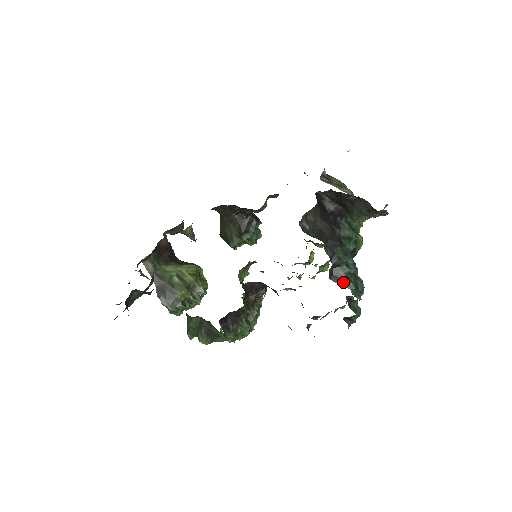
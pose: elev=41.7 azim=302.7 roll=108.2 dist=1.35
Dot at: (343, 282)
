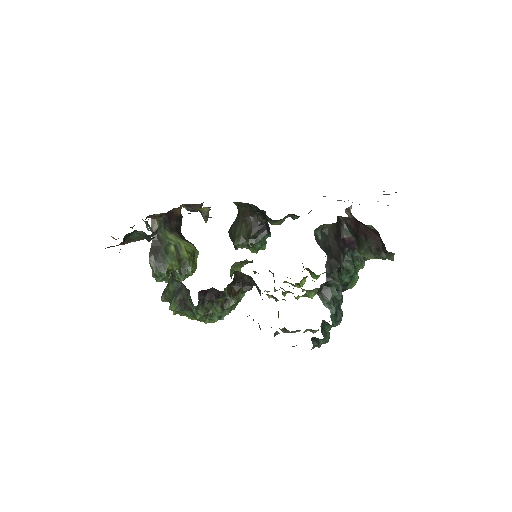
Dot at: (327, 302)
